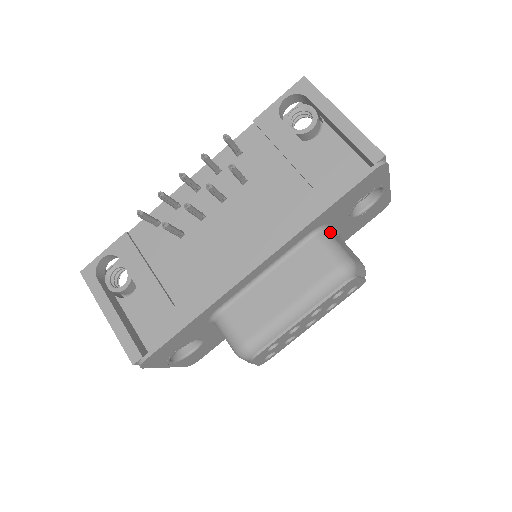
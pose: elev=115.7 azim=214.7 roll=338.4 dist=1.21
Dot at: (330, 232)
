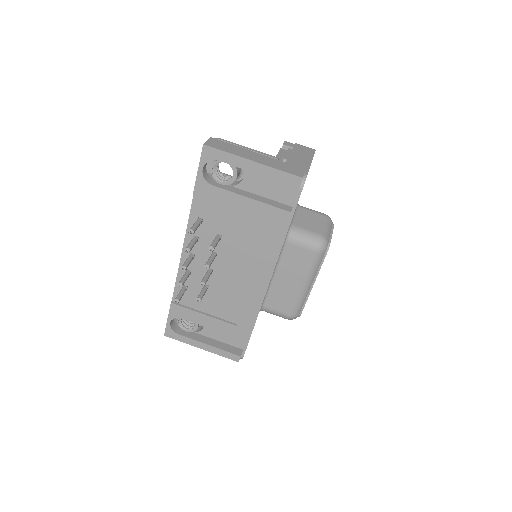
Dot at: (295, 224)
